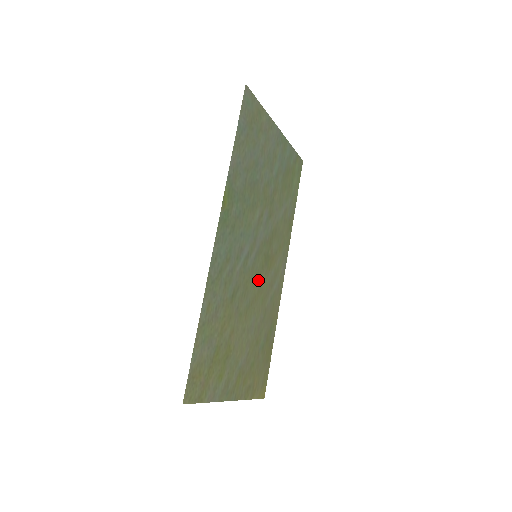
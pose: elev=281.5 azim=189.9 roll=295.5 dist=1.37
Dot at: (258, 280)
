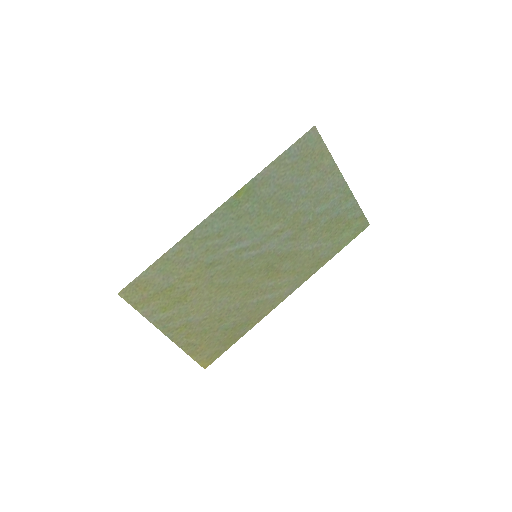
Dot at: (249, 276)
